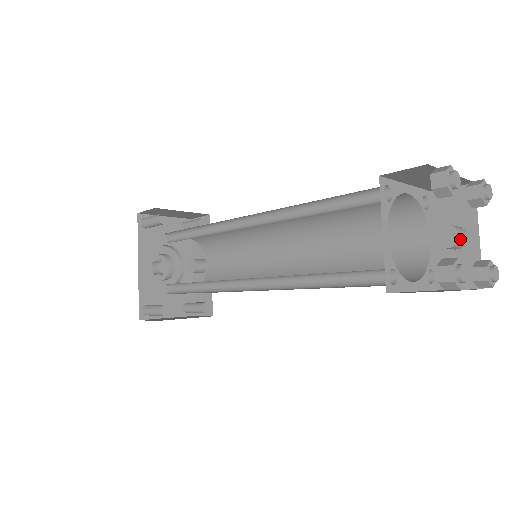
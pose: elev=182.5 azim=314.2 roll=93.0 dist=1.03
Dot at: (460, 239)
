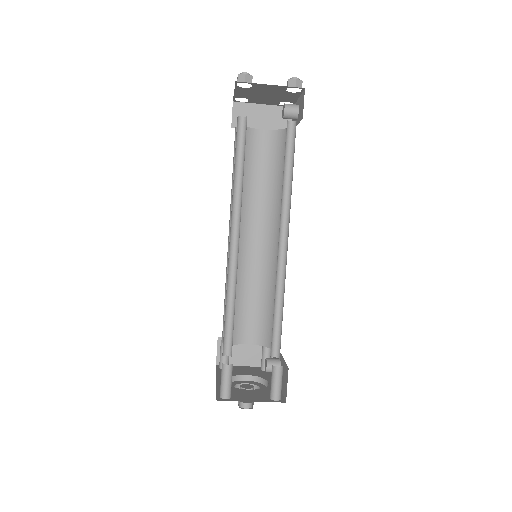
Dot at: (287, 104)
